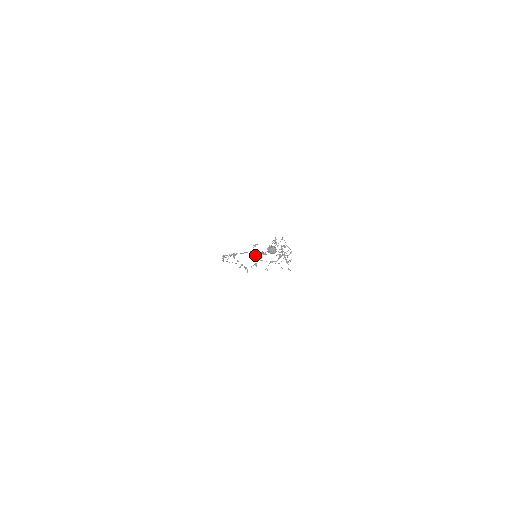
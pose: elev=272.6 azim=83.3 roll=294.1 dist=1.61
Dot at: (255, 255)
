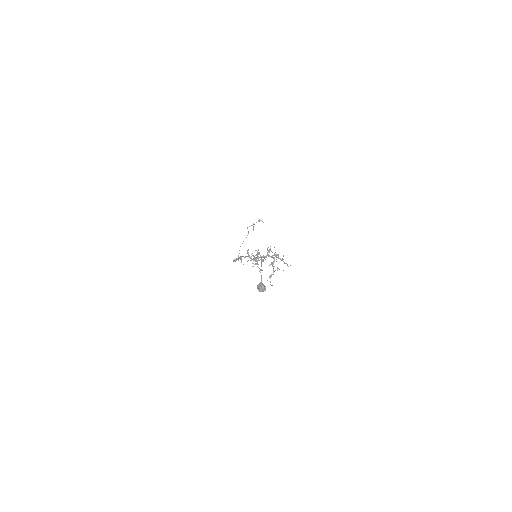
Dot at: occluded
